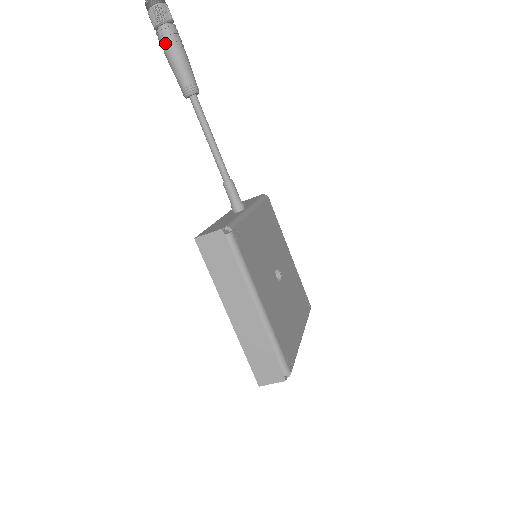
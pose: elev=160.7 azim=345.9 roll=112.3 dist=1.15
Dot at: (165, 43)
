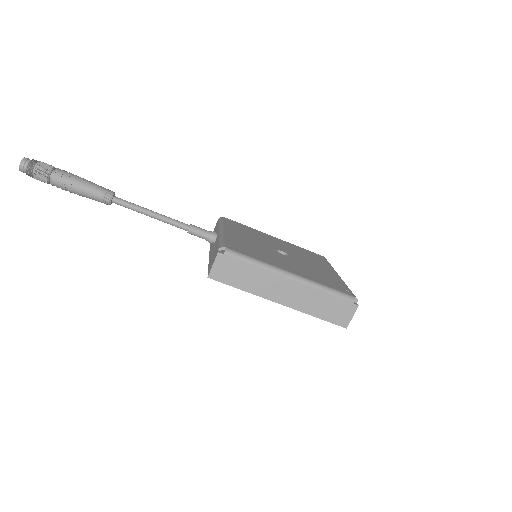
Dot at: (63, 185)
